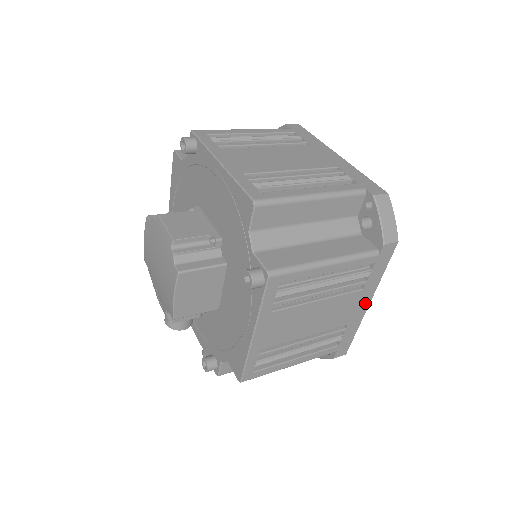
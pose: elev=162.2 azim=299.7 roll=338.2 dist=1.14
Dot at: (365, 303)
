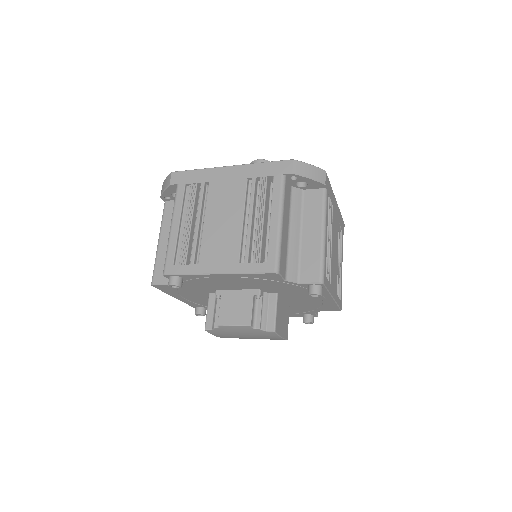
Dot at: (335, 204)
